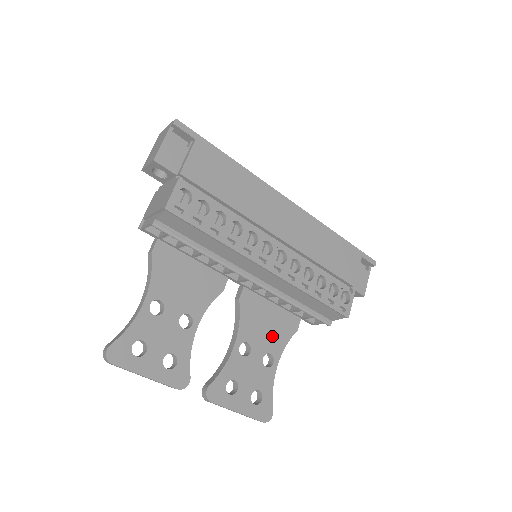
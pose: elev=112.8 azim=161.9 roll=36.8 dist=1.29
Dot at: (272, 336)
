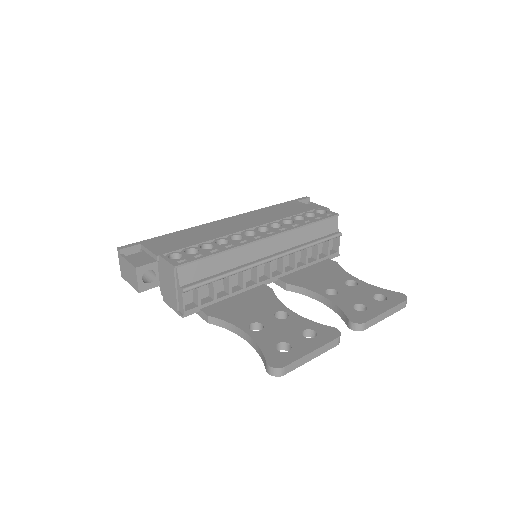
Dot at: (332, 276)
